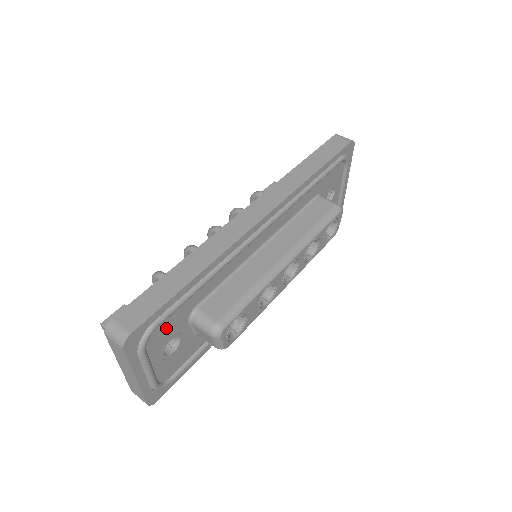
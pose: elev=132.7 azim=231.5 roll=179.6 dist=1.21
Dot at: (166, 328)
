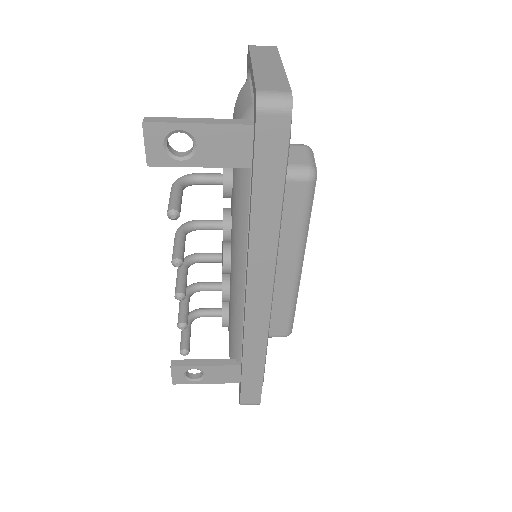
Dot at: occluded
